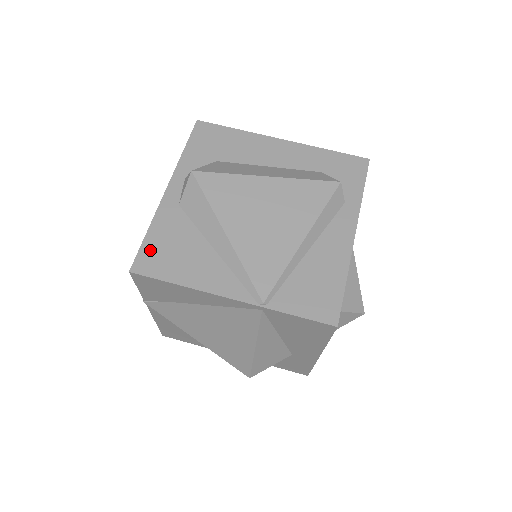
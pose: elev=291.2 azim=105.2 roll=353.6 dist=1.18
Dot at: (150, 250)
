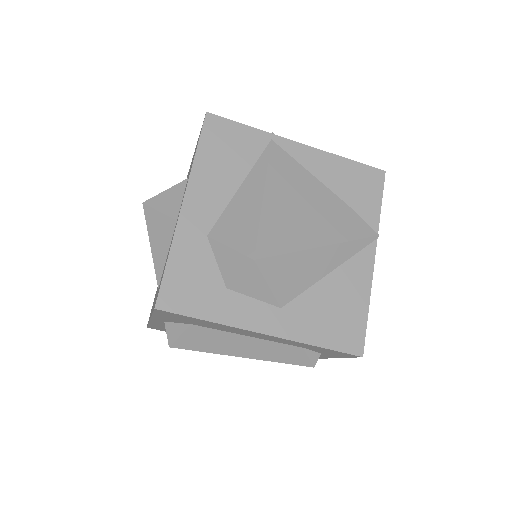
Dot at: occluded
